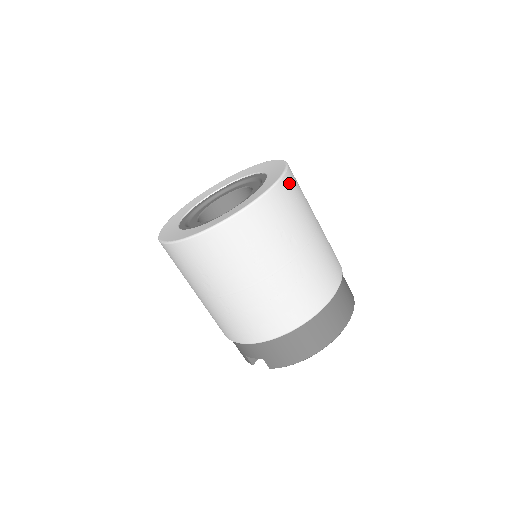
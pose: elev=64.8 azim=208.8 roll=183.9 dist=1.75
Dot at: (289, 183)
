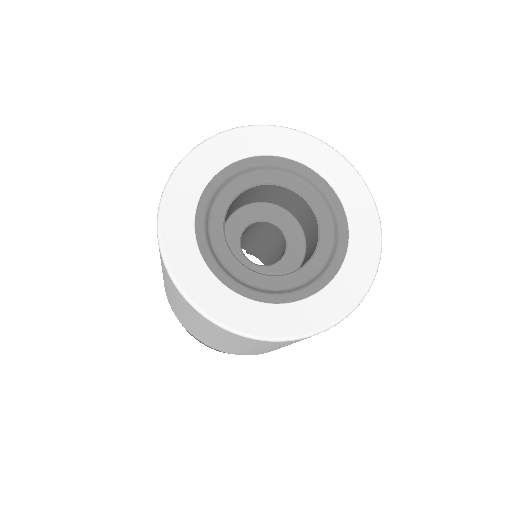
Dot at: occluded
